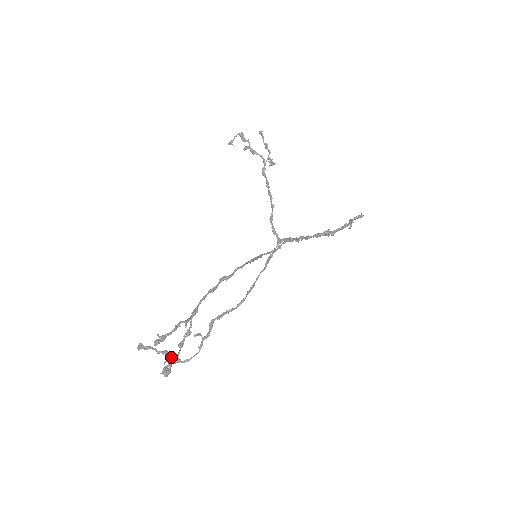
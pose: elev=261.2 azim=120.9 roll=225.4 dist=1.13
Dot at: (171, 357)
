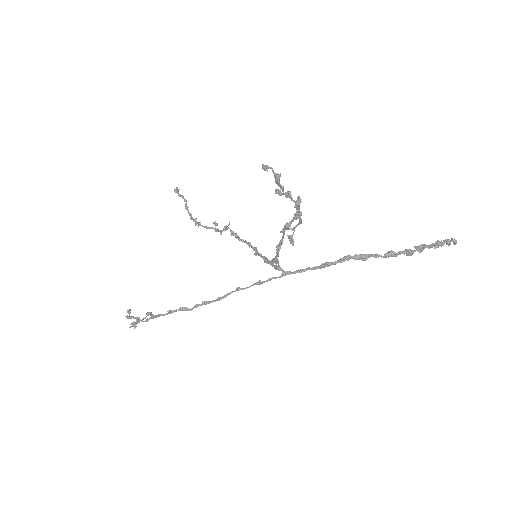
Dot at: (134, 327)
